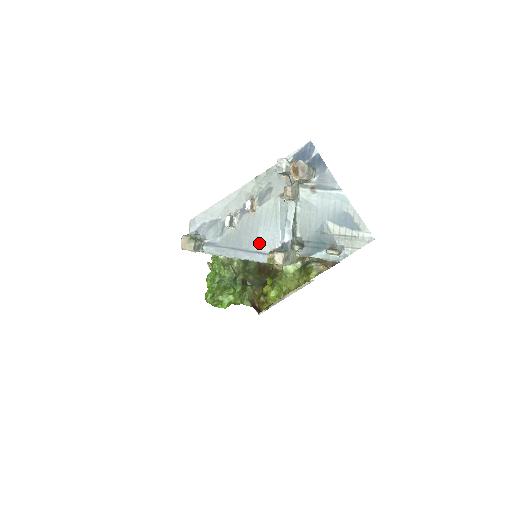
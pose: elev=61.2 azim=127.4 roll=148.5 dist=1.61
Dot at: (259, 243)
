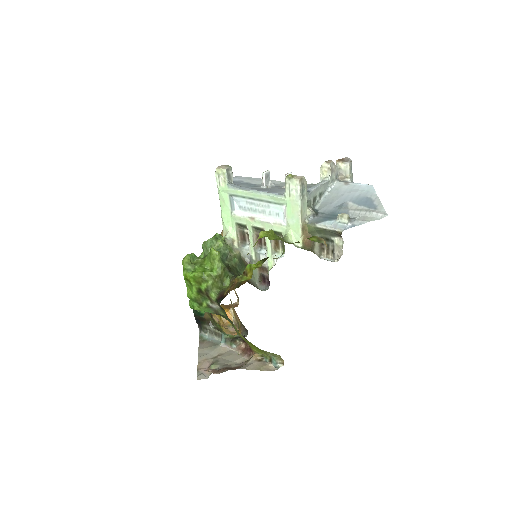
Dot at: (281, 192)
